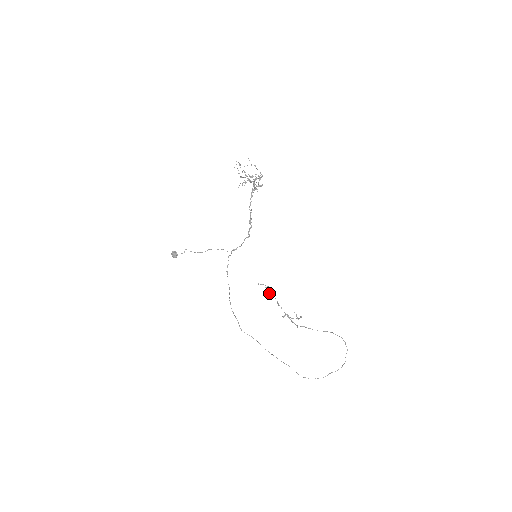
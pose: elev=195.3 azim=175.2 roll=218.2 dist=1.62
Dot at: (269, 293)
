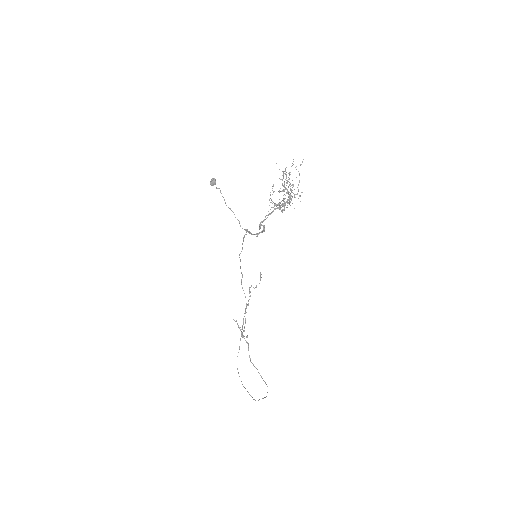
Dot at: (249, 291)
